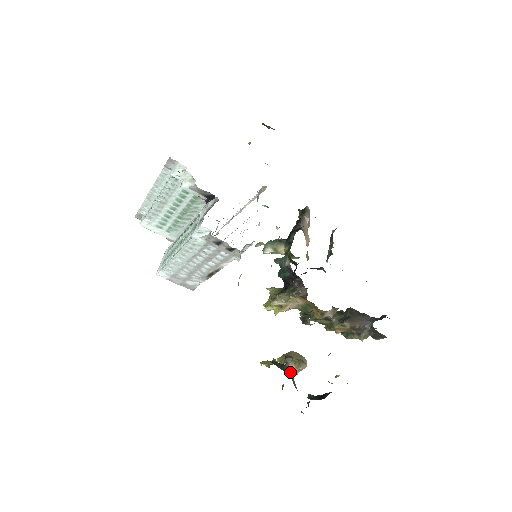
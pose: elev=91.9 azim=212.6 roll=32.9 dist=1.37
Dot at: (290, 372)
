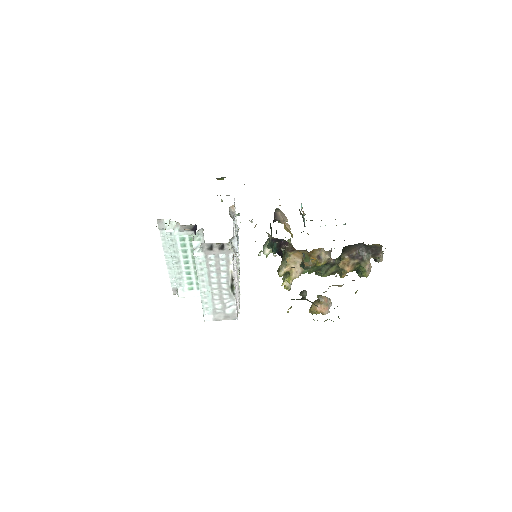
Dot at: (308, 300)
